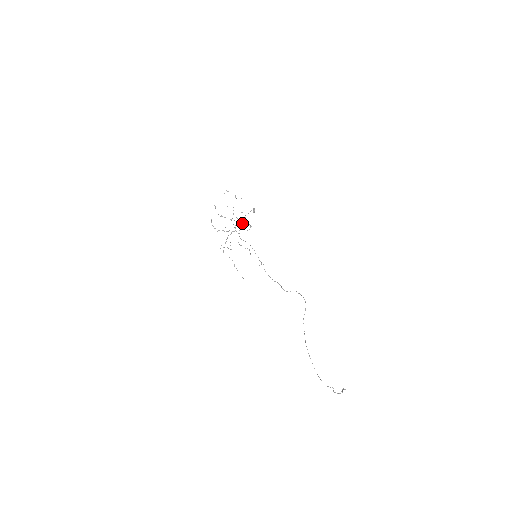
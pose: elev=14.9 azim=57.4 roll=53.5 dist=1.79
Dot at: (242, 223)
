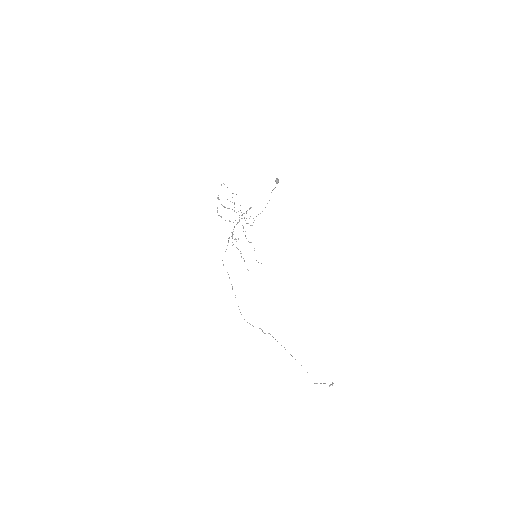
Dot at: (244, 218)
